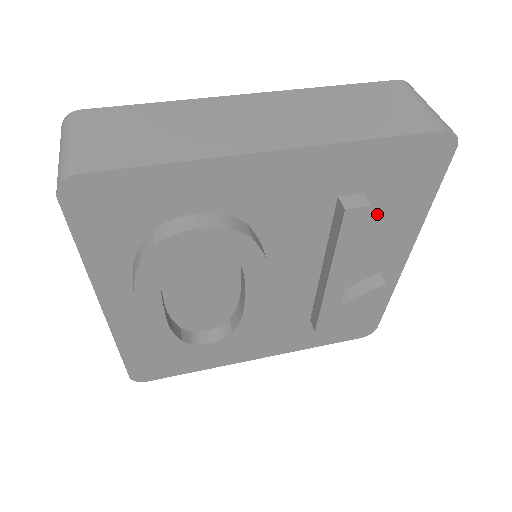
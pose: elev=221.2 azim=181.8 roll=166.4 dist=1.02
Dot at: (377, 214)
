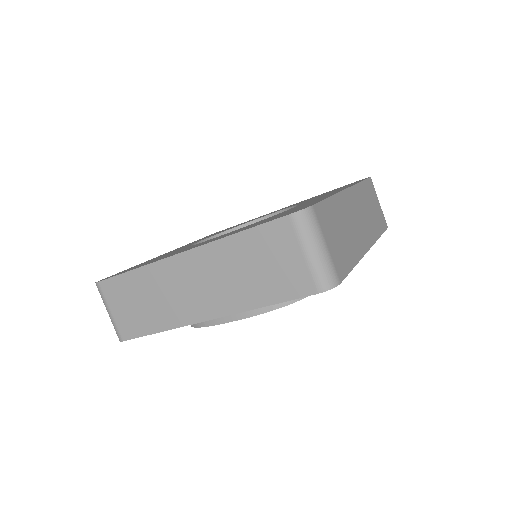
Dot at: occluded
